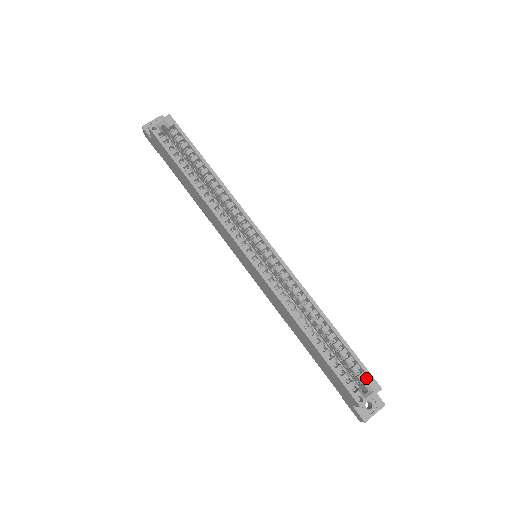
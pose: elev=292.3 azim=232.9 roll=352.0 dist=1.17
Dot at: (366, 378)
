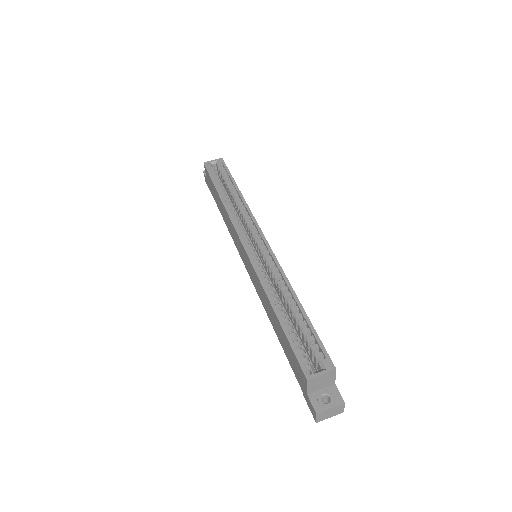
Dot at: occluded
